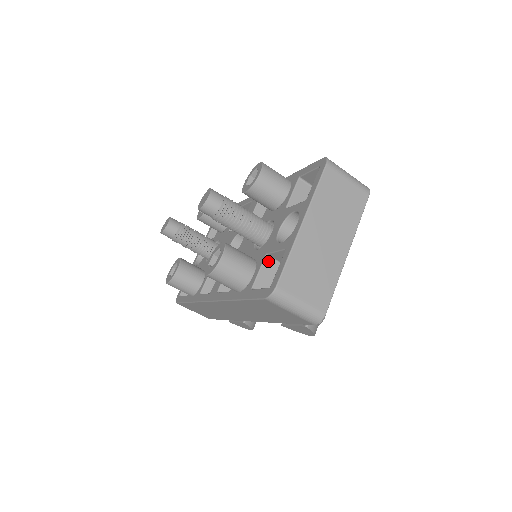
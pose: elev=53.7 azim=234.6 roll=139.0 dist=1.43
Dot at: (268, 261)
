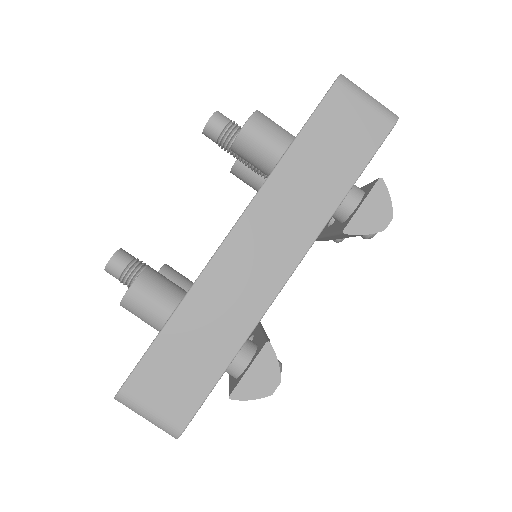
Dot at: occluded
